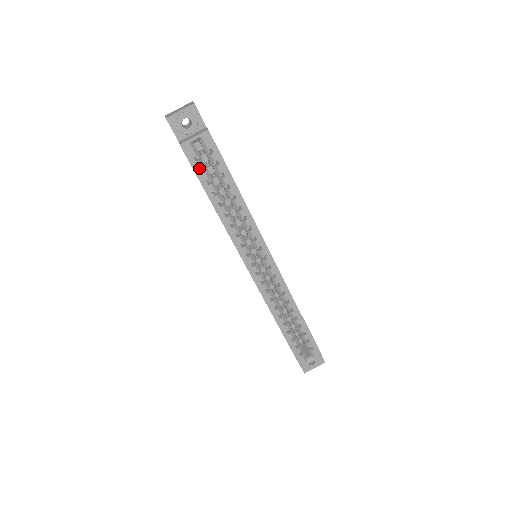
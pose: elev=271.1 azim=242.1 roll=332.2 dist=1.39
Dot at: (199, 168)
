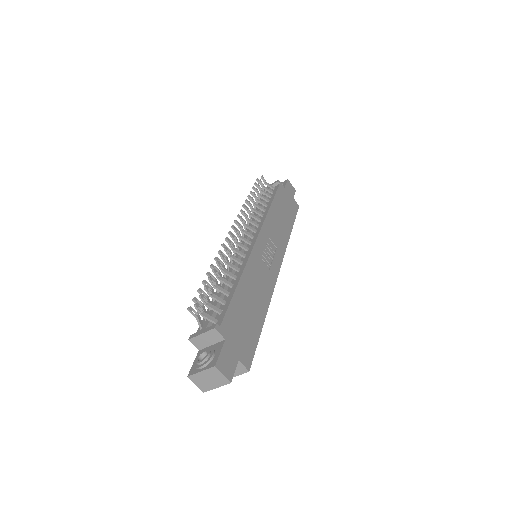
Dot at: occluded
